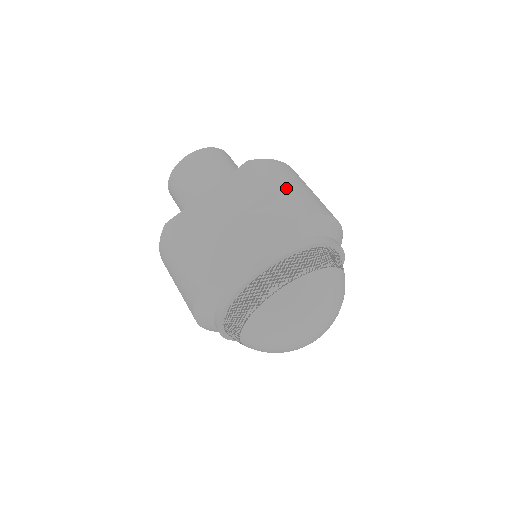
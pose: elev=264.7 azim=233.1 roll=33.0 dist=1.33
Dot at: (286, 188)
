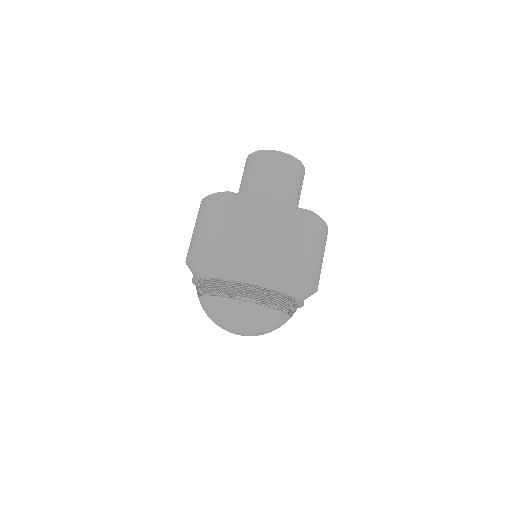
Dot at: (312, 250)
